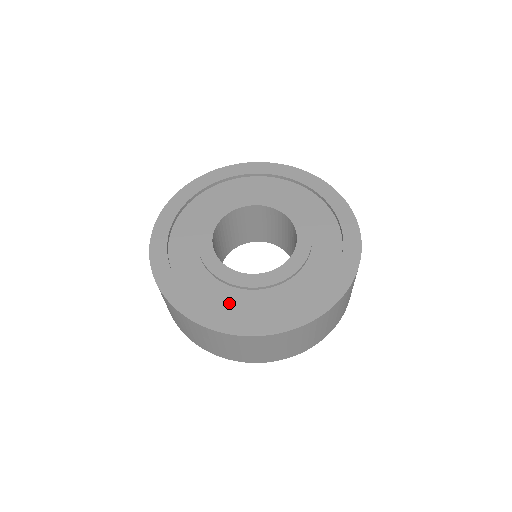
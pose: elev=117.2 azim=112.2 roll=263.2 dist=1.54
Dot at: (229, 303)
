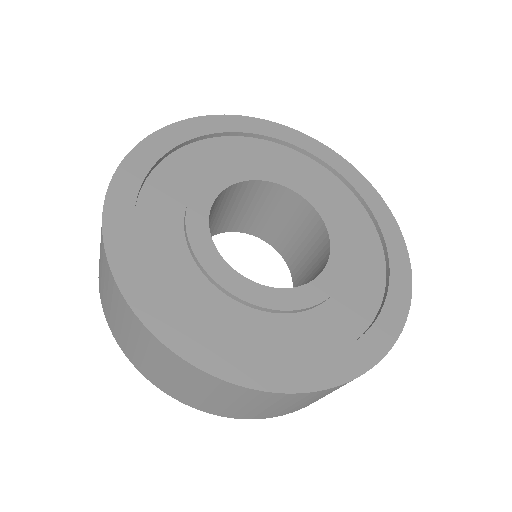
Dot at: (159, 247)
